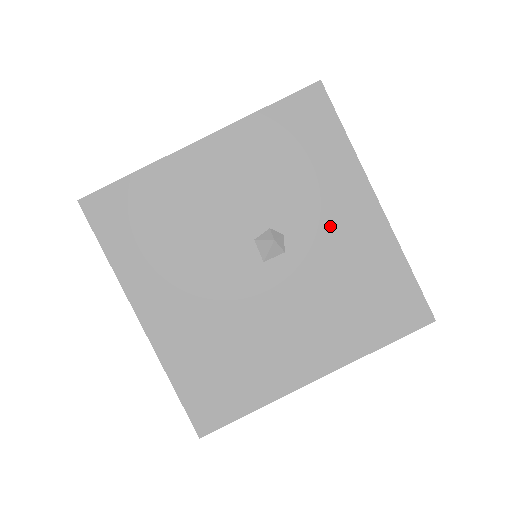
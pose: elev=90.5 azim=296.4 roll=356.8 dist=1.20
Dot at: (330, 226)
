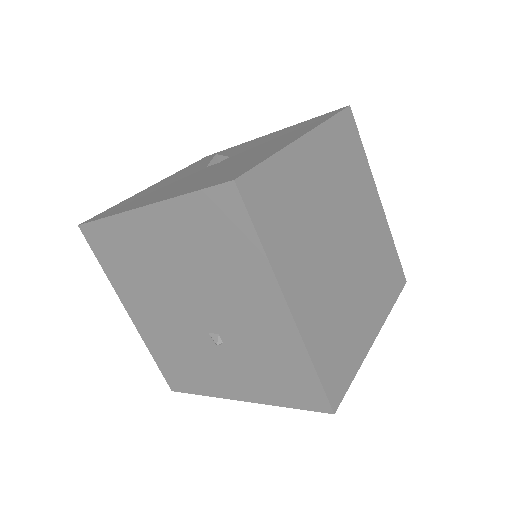
Dot at: (249, 145)
